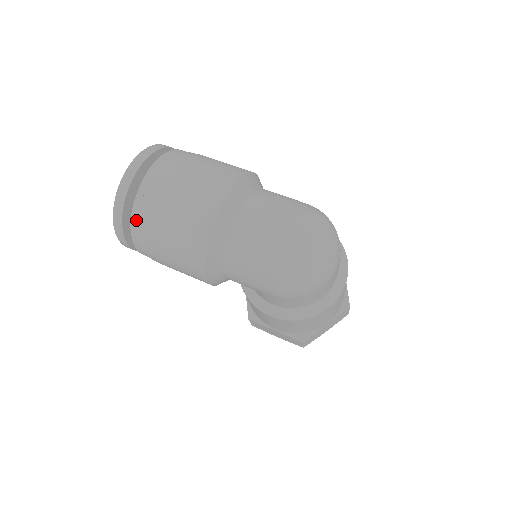
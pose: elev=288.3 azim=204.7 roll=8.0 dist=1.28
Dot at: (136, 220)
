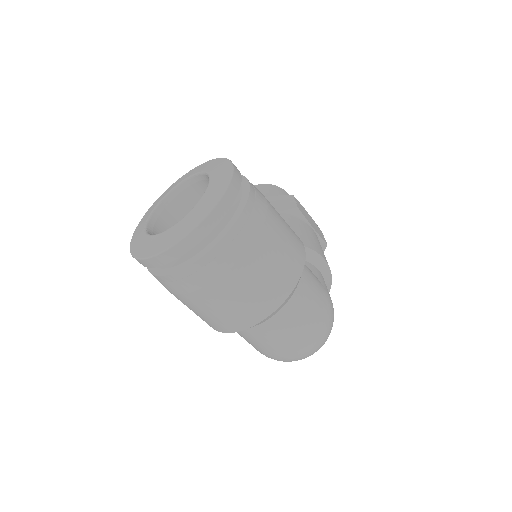
Dot at: (163, 280)
